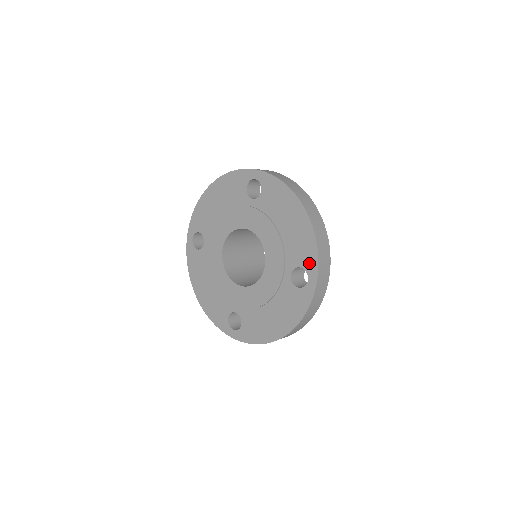
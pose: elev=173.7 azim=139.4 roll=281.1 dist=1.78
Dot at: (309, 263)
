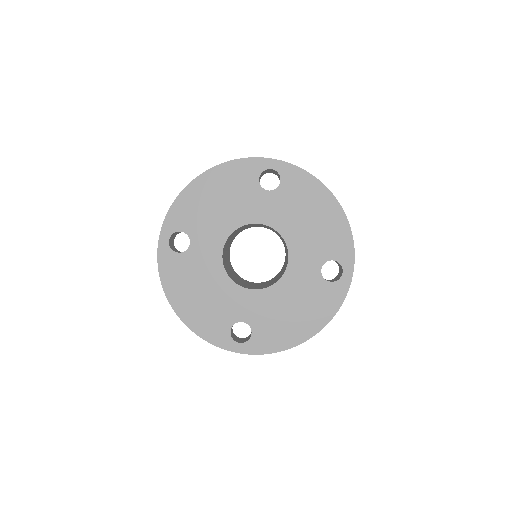
Dot at: (344, 255)
